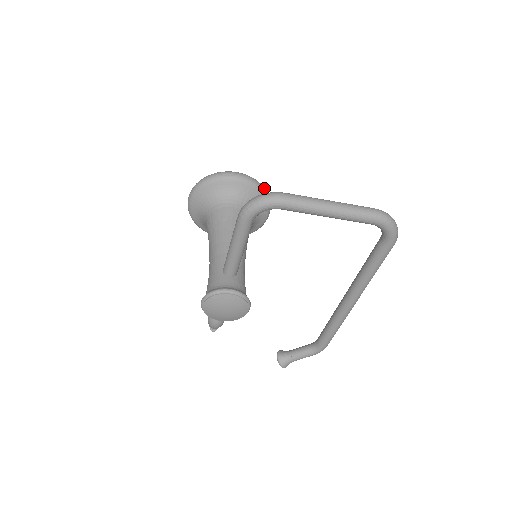
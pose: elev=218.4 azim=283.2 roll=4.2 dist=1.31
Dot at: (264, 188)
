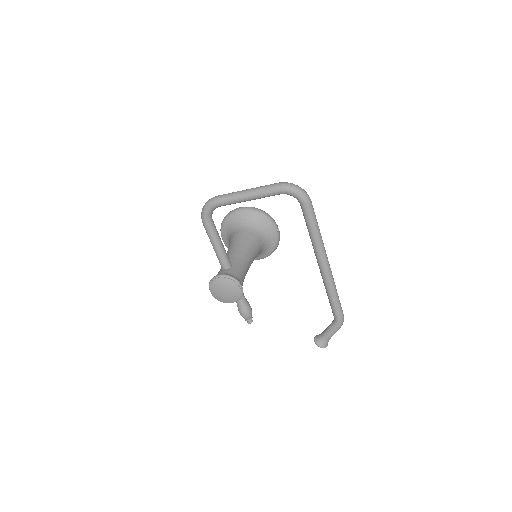
Dot at: (263, 211)
